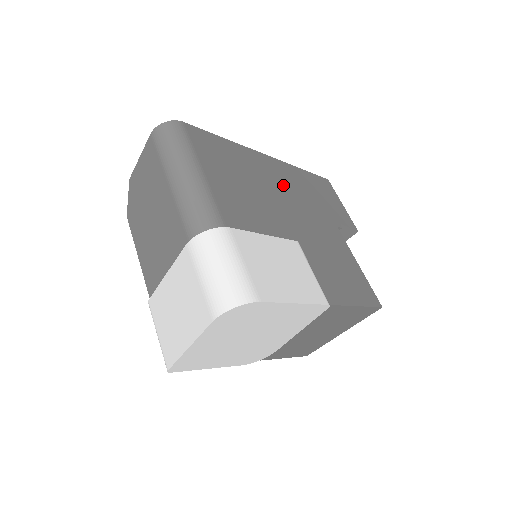
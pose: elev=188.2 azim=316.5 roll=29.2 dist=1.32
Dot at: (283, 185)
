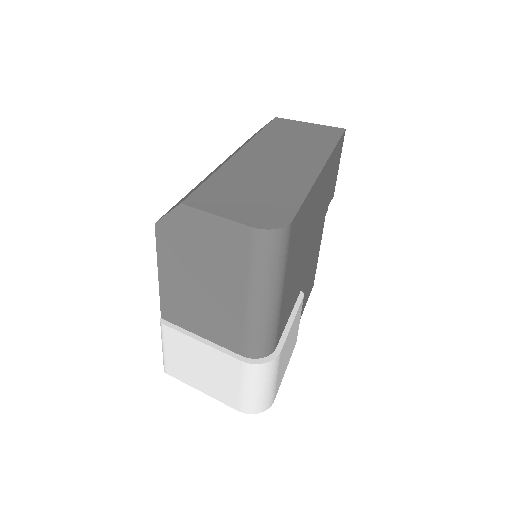
Dot at: (318, 207)
